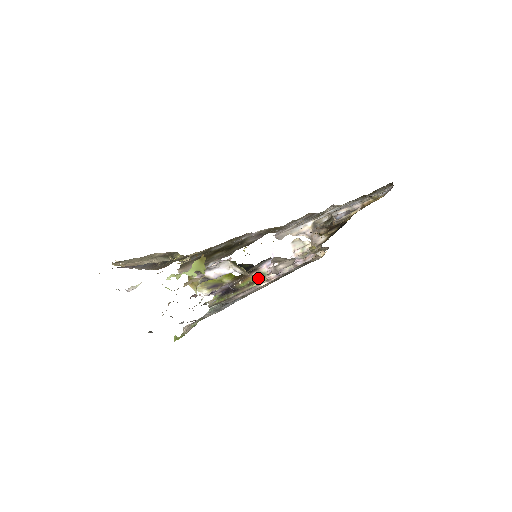
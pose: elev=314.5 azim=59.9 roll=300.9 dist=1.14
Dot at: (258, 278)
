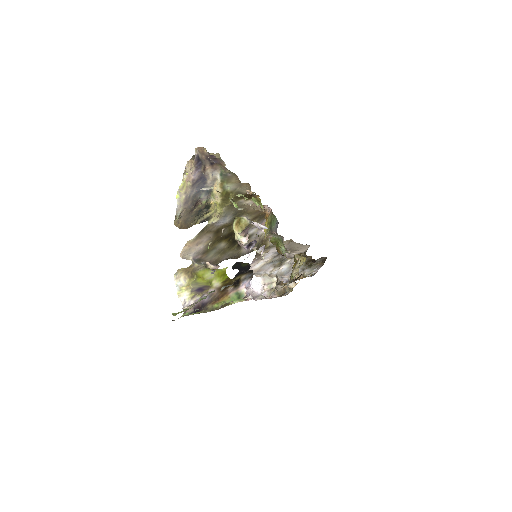
Dot at: (235, 299)
